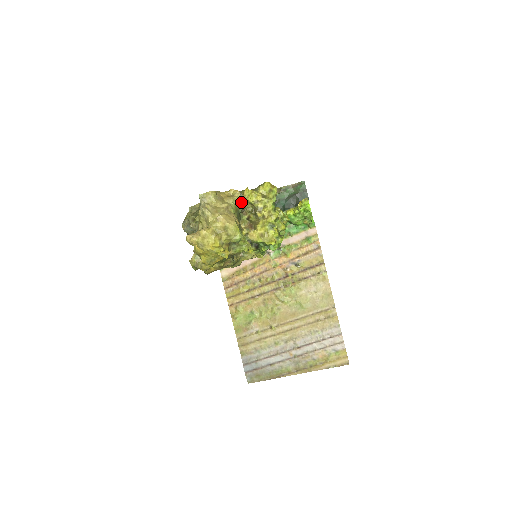
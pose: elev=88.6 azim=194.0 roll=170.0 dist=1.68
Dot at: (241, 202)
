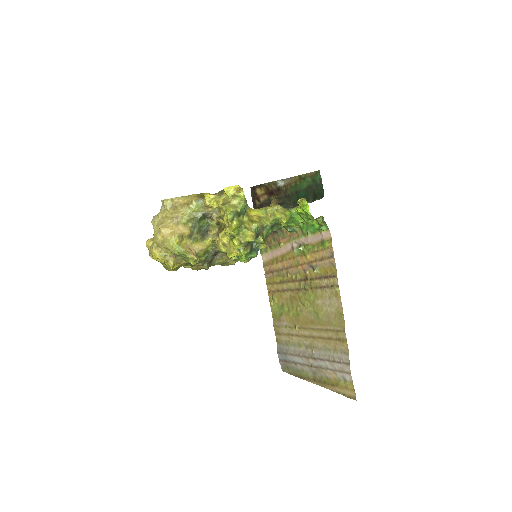
Dot at: (200, 209)
